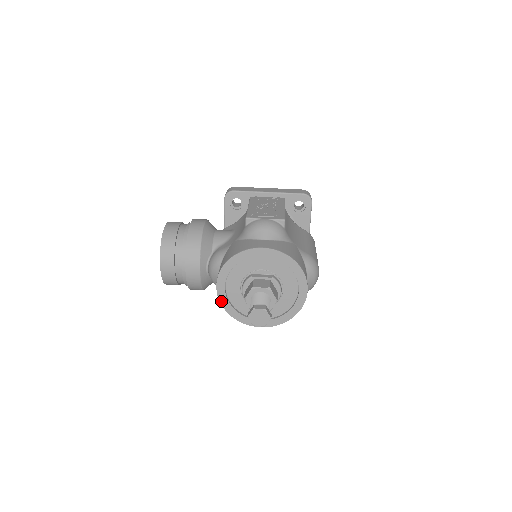
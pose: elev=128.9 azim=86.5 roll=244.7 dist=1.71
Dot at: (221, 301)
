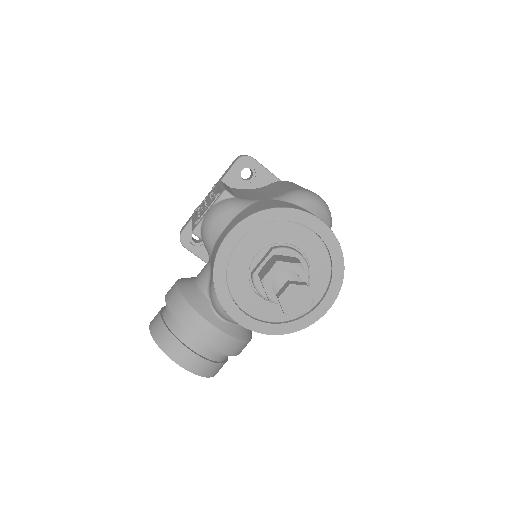
Dot at: (261, 331)
